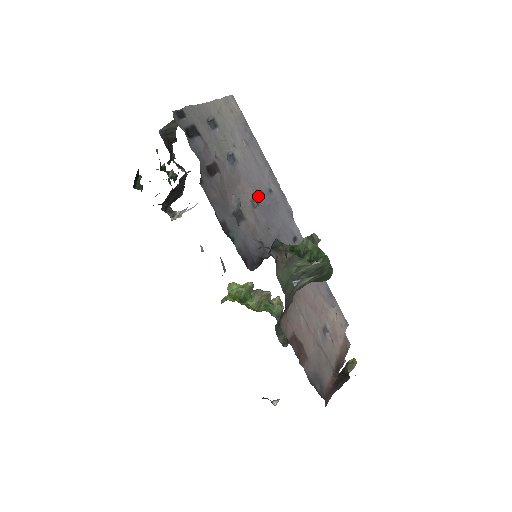
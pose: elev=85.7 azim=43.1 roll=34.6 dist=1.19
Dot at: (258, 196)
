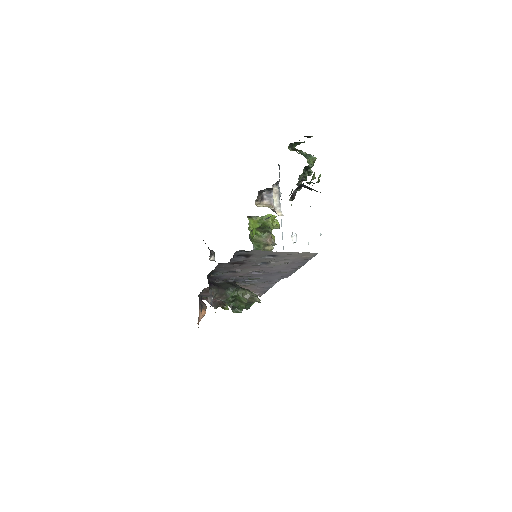
Dot at: (263, 272)
